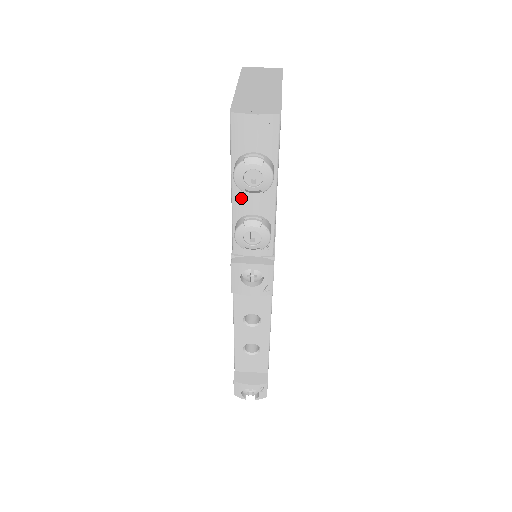
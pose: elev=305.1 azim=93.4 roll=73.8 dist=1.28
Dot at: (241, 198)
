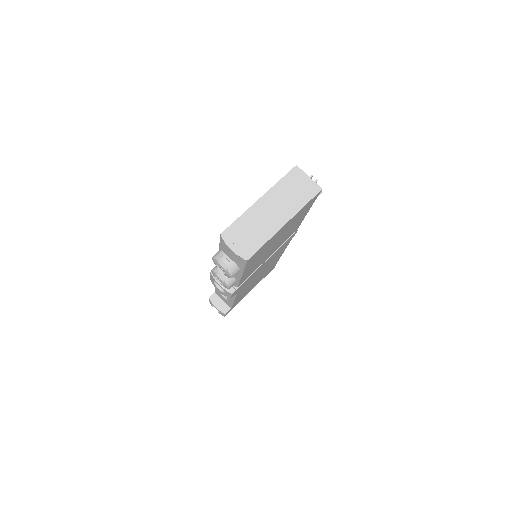
Dot at: occluded
